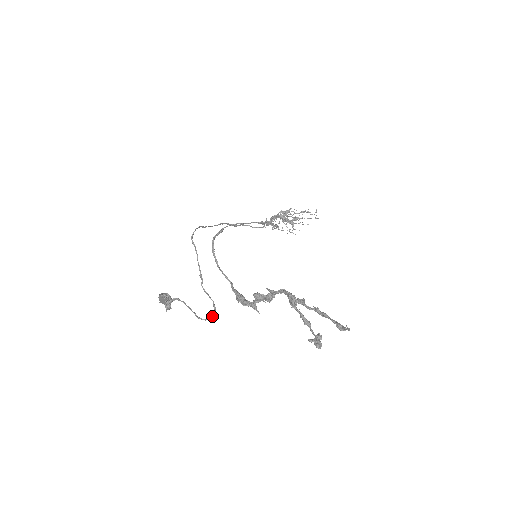
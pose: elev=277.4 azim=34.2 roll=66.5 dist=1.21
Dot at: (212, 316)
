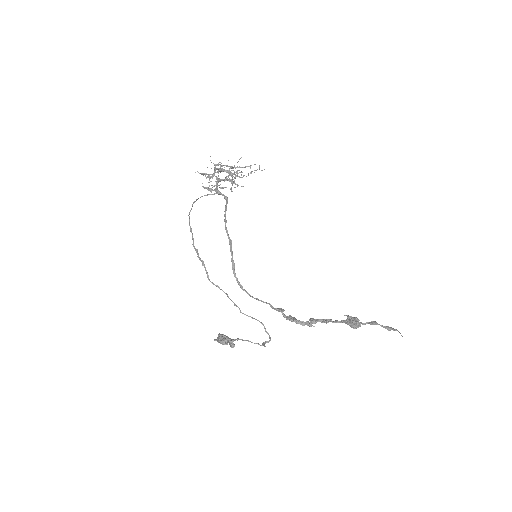
Dot at: (268, 334)
